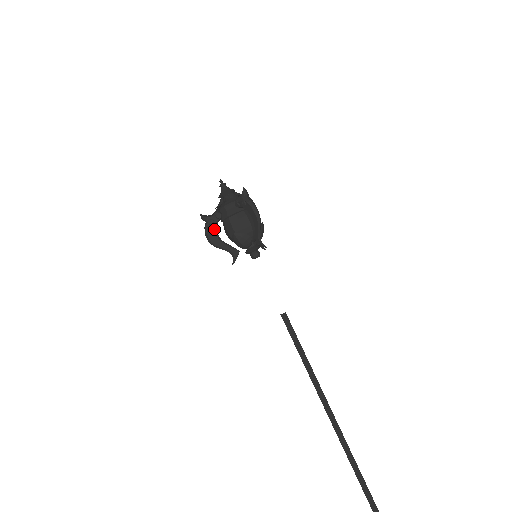
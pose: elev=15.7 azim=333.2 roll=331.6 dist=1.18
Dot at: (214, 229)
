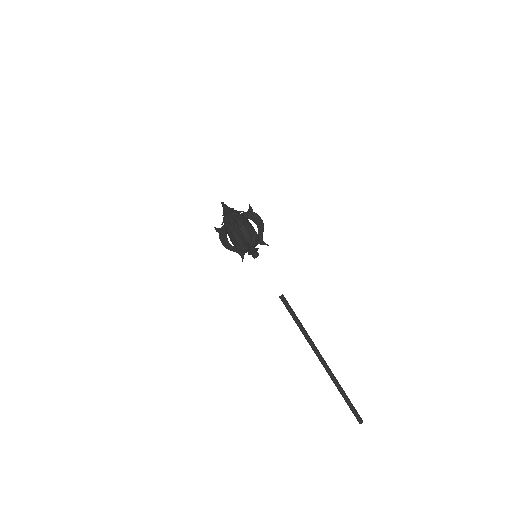
Dot at: (224, 238)
